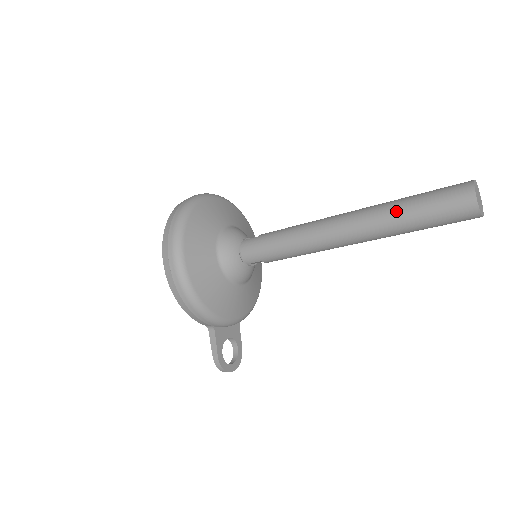
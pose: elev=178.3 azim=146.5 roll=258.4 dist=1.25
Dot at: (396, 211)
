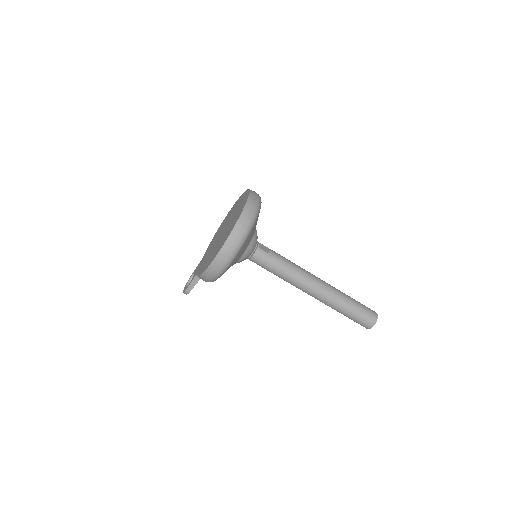
Dot at: (344, 307)
